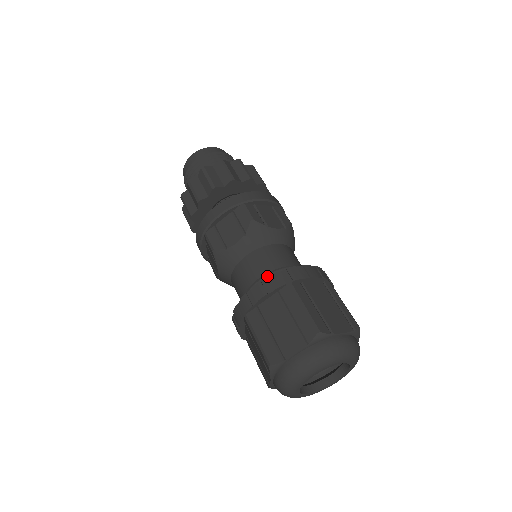
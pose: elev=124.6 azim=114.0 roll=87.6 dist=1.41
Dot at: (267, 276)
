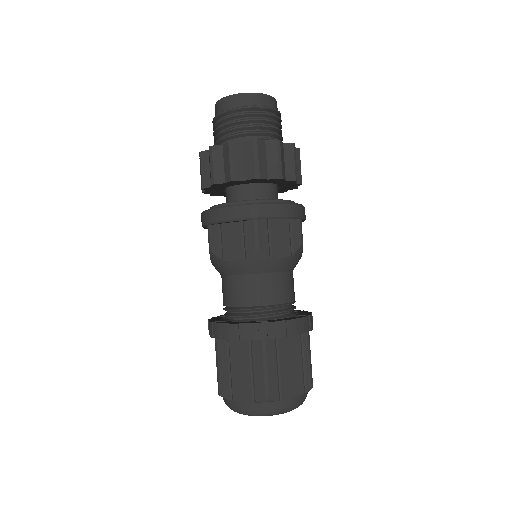
Dot at: (250, 309)
